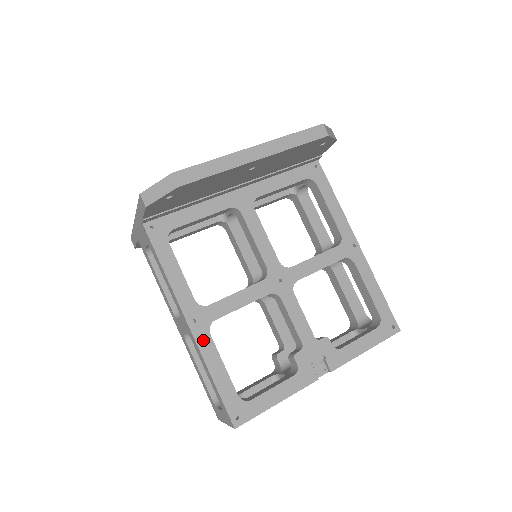
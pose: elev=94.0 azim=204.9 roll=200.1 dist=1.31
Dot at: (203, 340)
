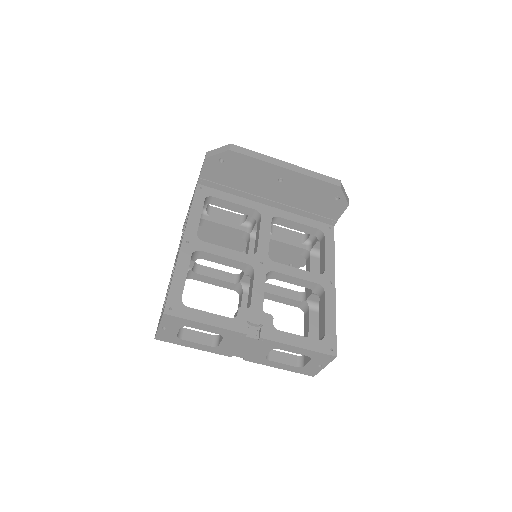
Dot at: (185, 254)
